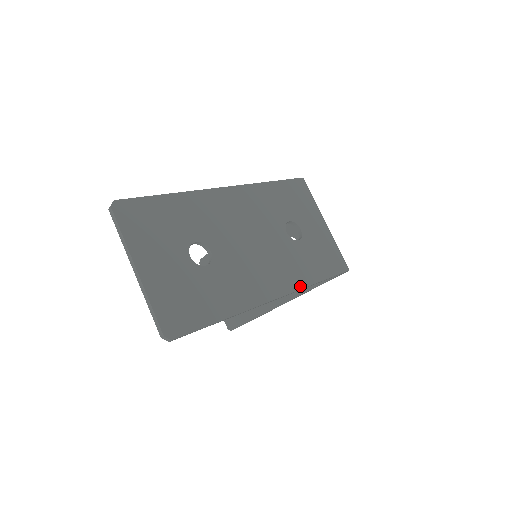
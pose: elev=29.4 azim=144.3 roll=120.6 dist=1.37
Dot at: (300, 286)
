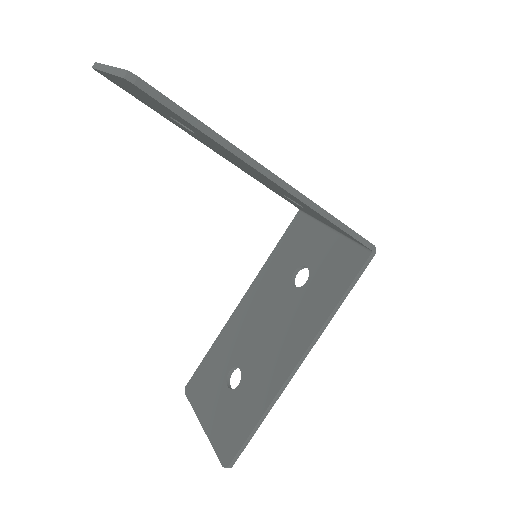
Dot at: (312, 201)
